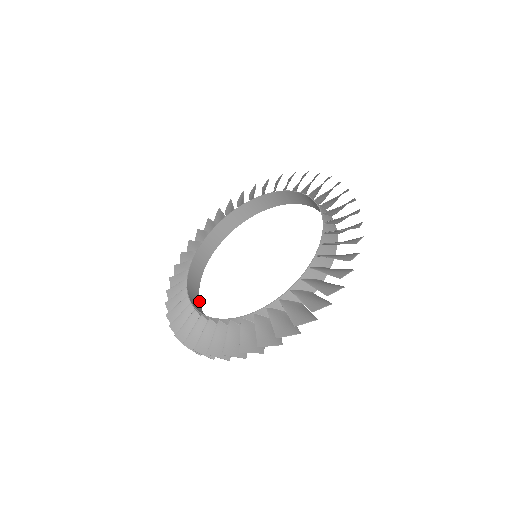
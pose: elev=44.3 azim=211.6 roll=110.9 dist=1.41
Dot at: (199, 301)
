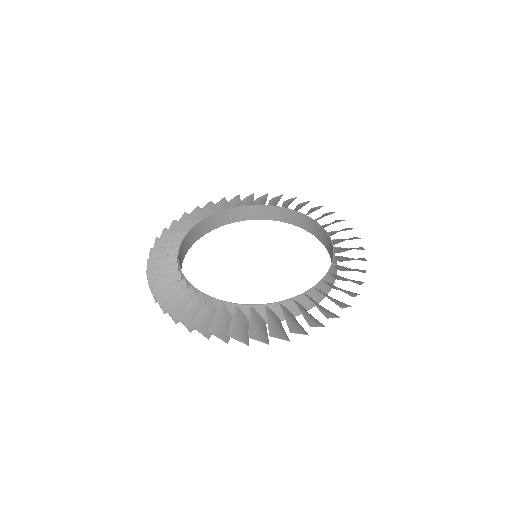
Dot at: occluded
